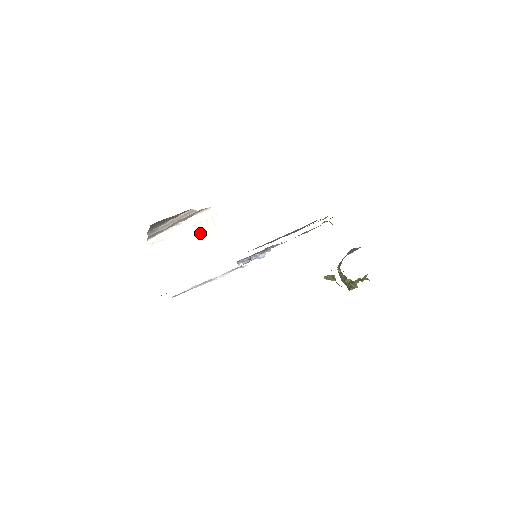
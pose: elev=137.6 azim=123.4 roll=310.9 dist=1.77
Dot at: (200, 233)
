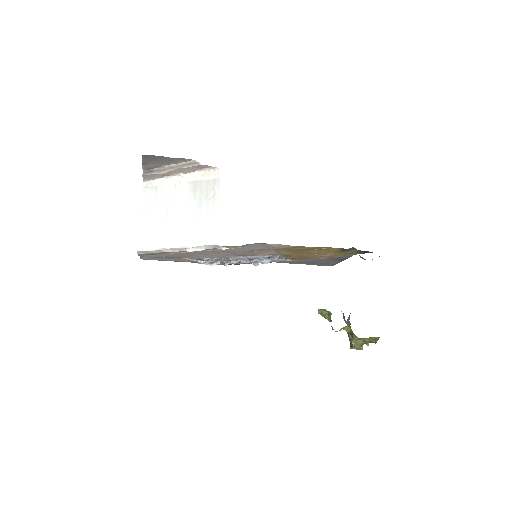
Dot at: (195, 193)
